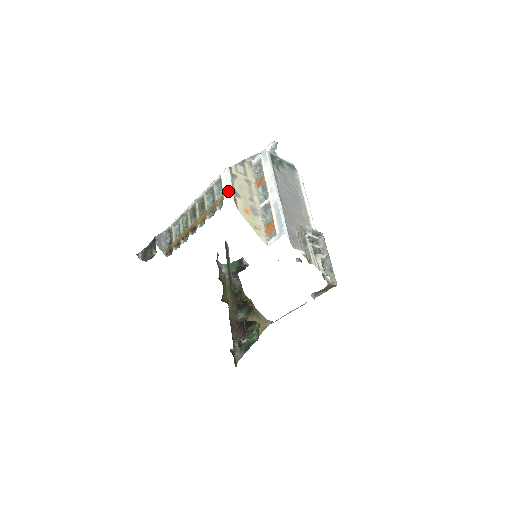
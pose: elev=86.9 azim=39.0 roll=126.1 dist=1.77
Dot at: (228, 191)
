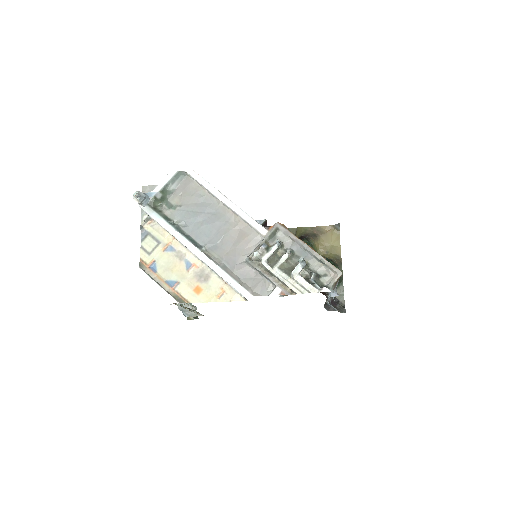
Dot at: occluded
